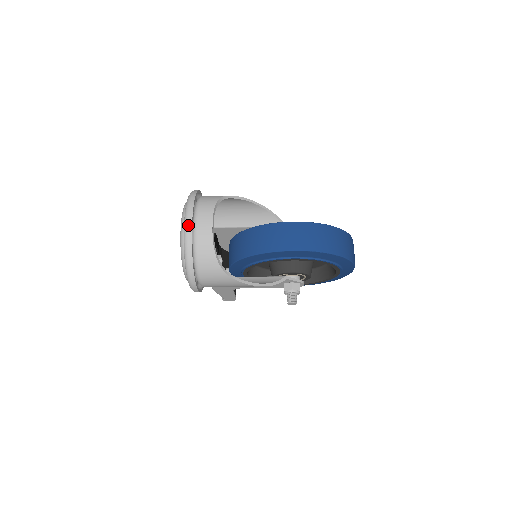
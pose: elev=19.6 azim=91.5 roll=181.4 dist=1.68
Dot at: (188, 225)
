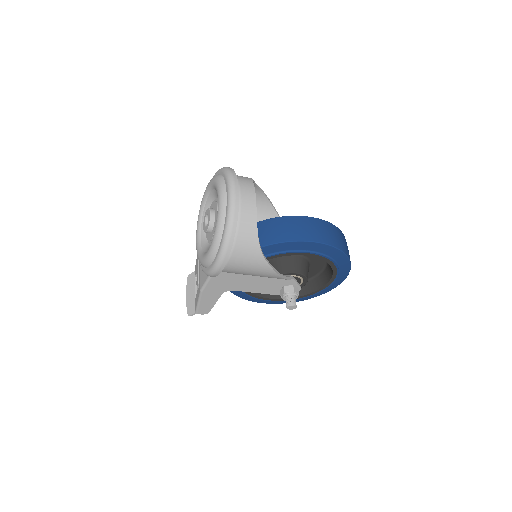
Dot at: (235, 190)
